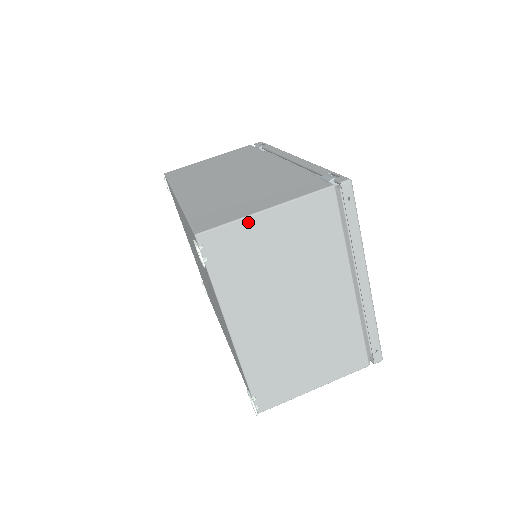
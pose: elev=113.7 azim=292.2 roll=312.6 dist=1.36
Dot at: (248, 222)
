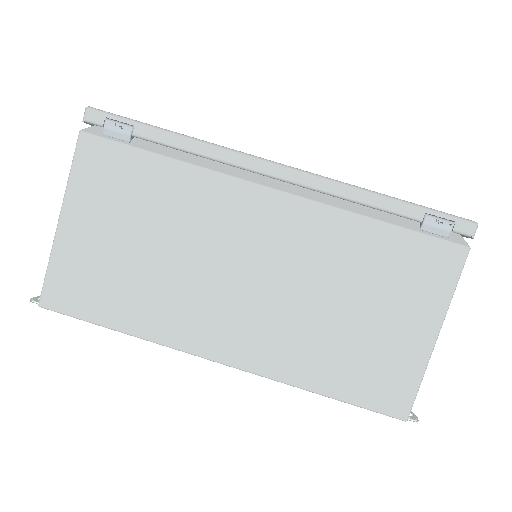
Dot at: (427, 359)
